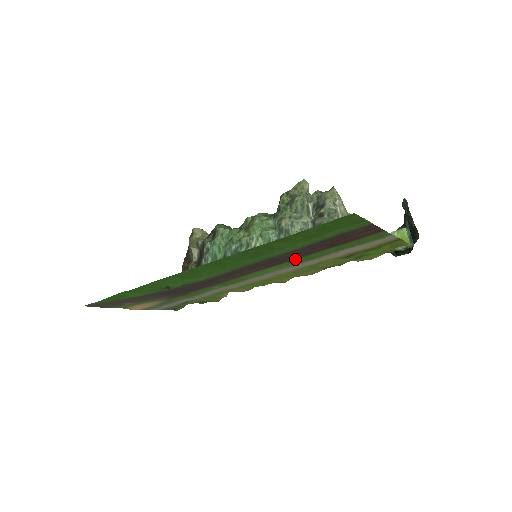
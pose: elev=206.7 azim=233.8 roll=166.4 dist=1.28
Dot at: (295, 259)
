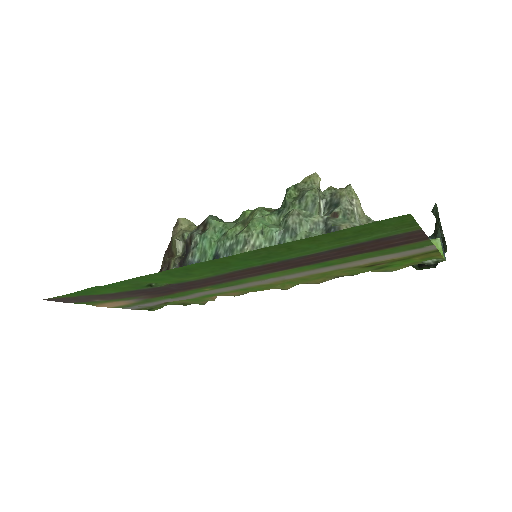
Dot at: (311, 264)
